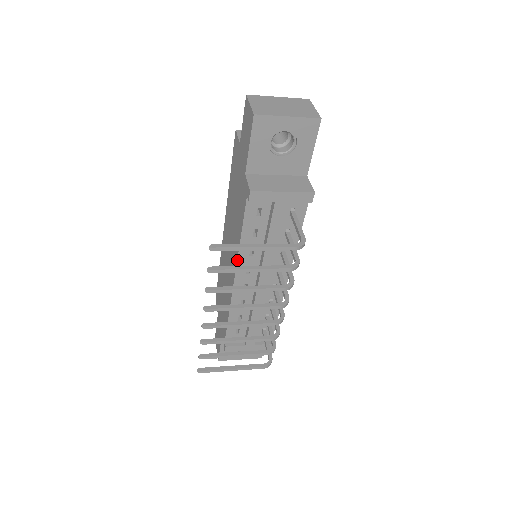
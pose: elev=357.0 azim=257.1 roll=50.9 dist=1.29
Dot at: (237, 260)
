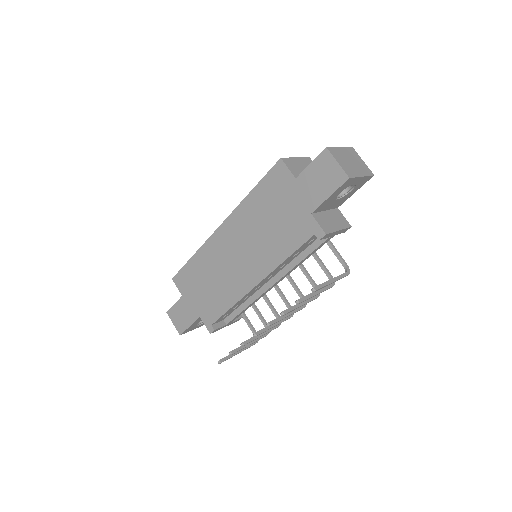
Dot at: (270, 273)
